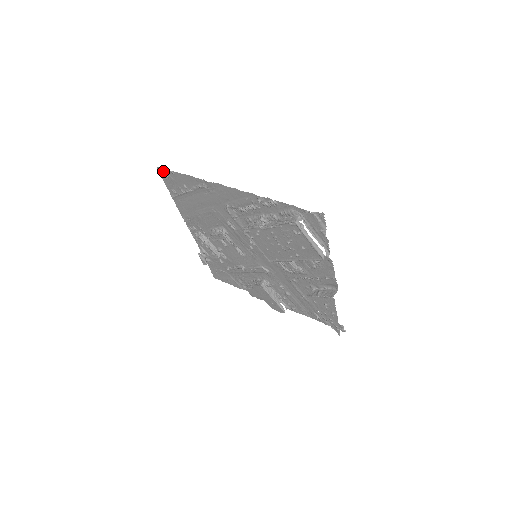
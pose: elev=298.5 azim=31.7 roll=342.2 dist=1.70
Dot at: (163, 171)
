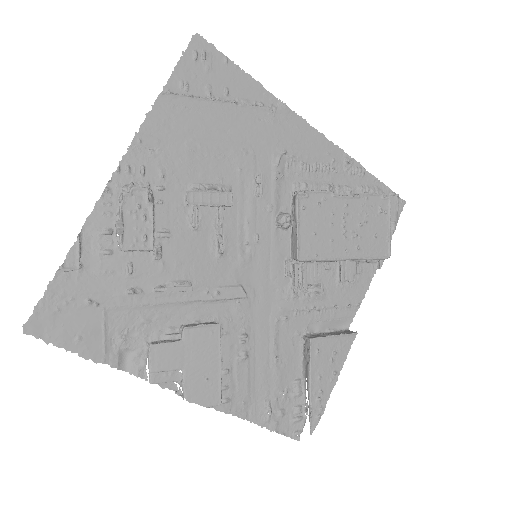
Dot at: (204, 47)
